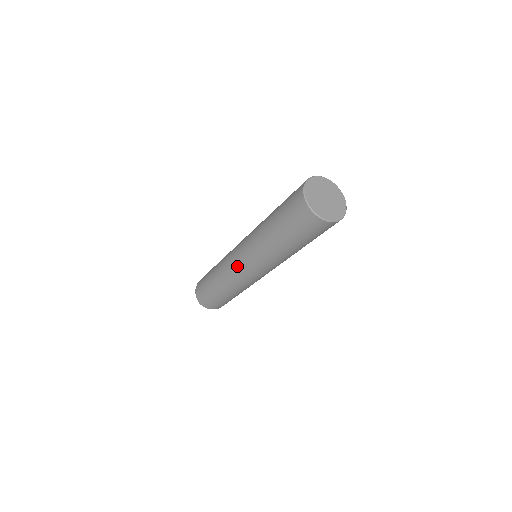
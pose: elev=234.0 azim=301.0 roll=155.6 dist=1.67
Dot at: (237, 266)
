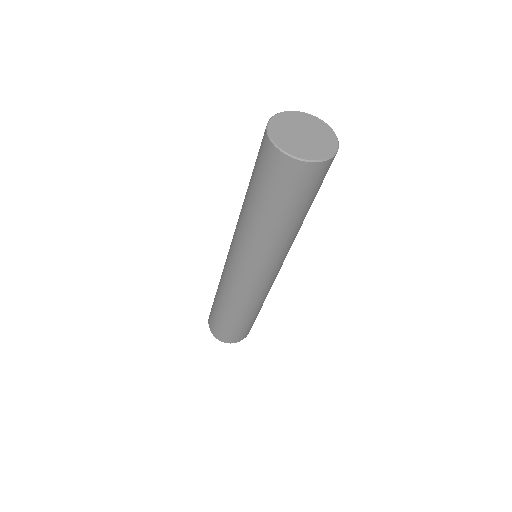
Dot at: (231, 272)
